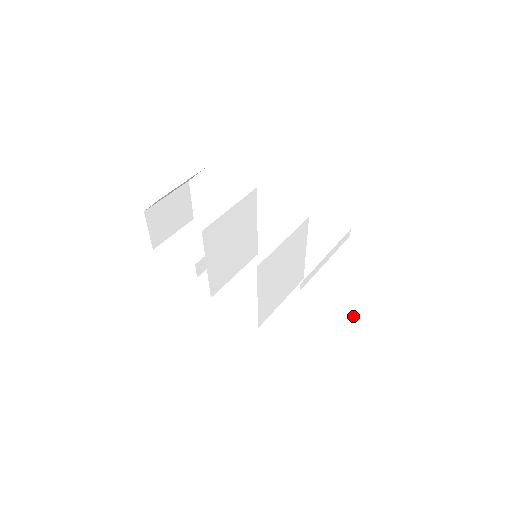
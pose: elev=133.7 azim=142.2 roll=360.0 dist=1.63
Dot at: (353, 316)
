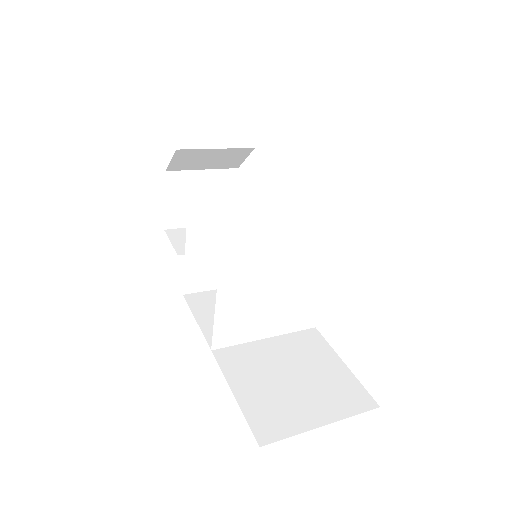
Dot at: (357, 401)
